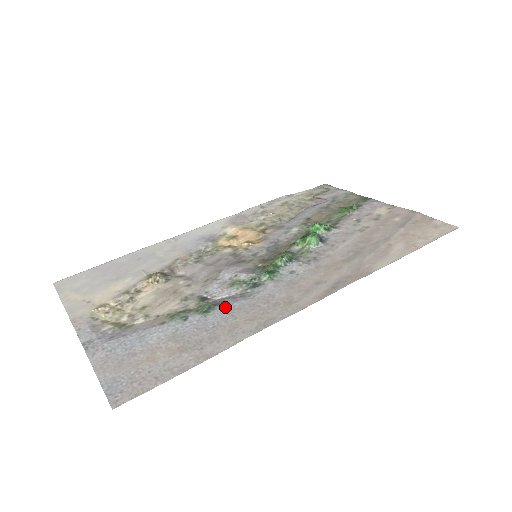
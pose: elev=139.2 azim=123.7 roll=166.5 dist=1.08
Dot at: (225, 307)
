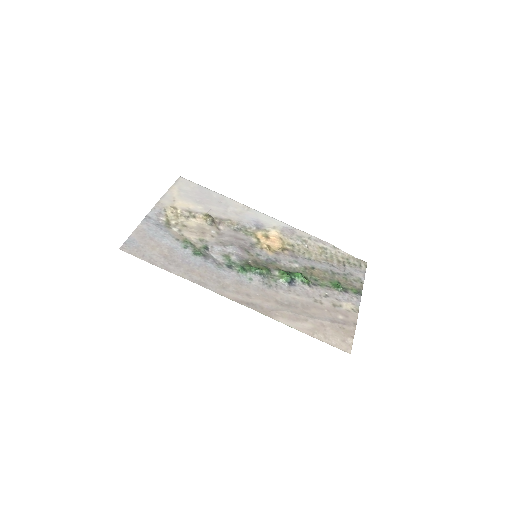
Dot at: (204, 260)
